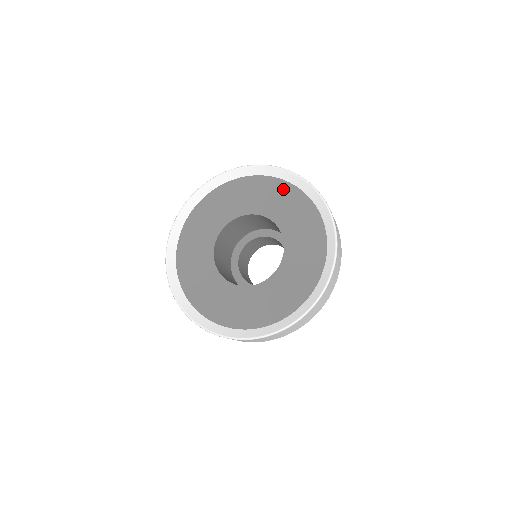
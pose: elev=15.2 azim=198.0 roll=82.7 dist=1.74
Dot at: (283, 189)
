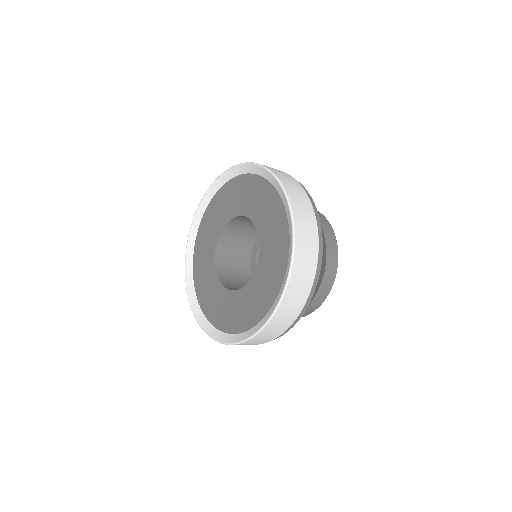
Dot at: (236, 185)
